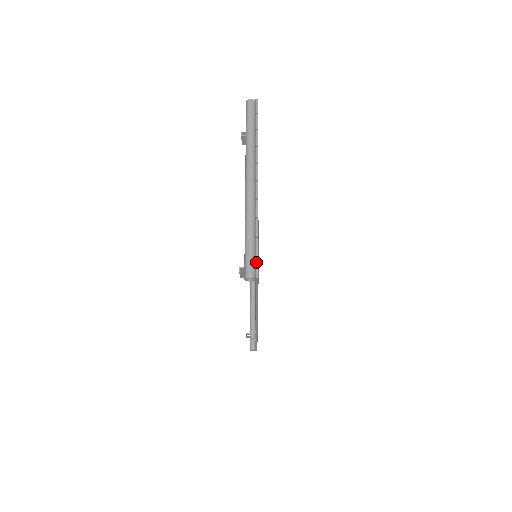
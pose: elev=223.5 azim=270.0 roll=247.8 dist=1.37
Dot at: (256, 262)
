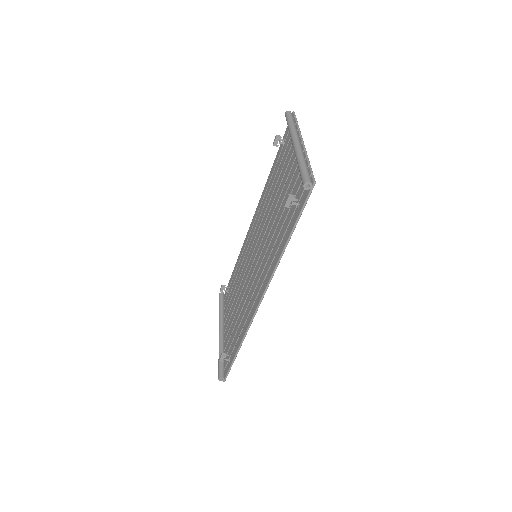
Dot at: (313, 175)
